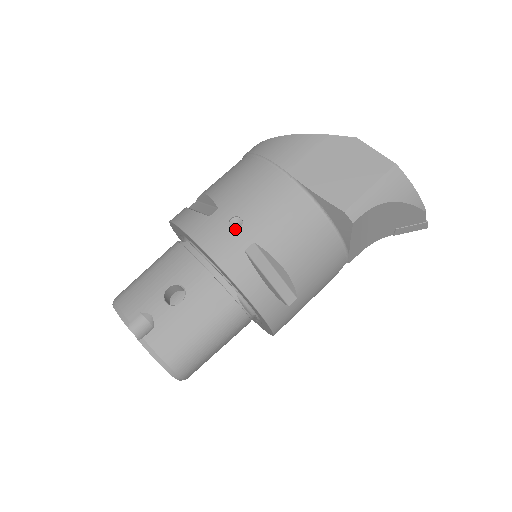
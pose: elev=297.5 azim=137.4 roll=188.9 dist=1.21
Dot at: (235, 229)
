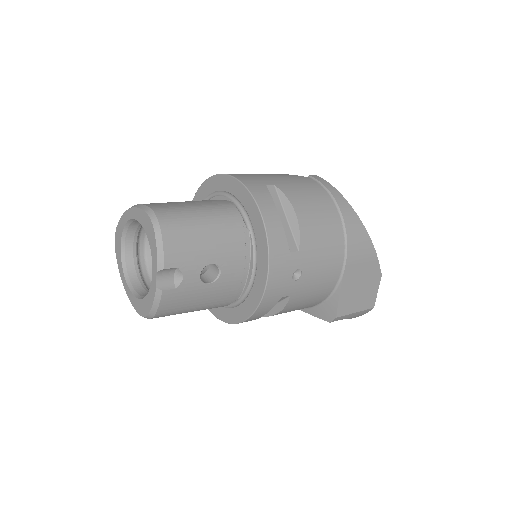
Dot at: (293, 280)
